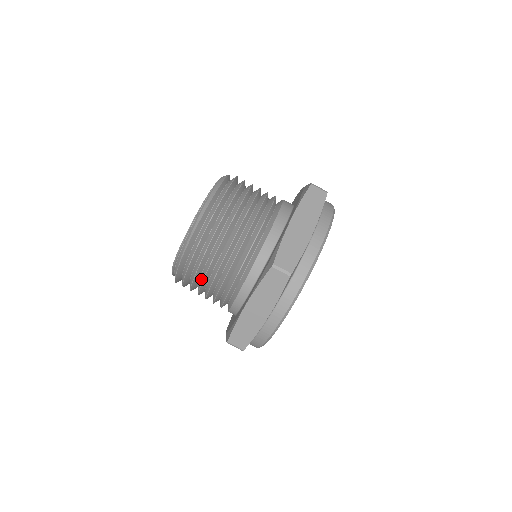
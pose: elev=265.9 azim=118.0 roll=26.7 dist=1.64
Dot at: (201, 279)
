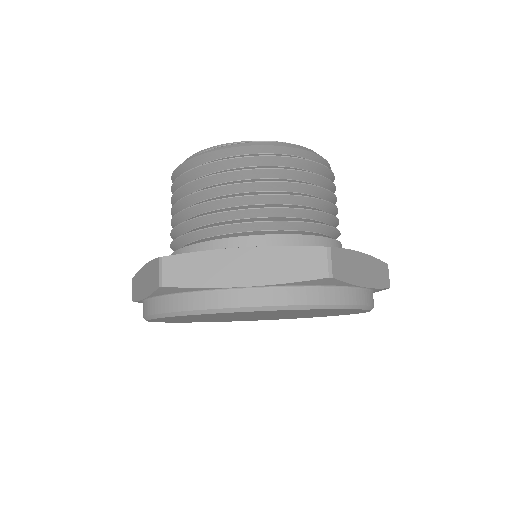
Dot at: occluded
